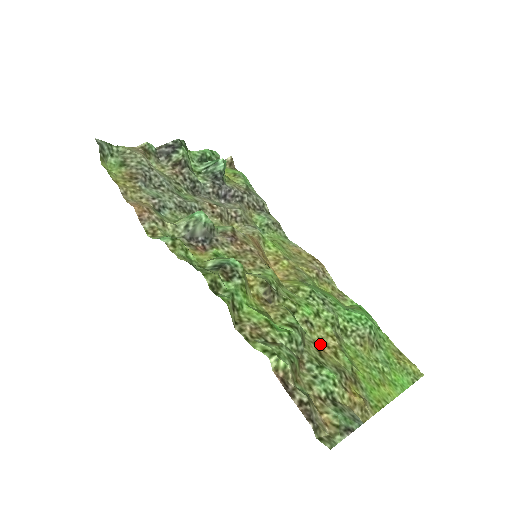
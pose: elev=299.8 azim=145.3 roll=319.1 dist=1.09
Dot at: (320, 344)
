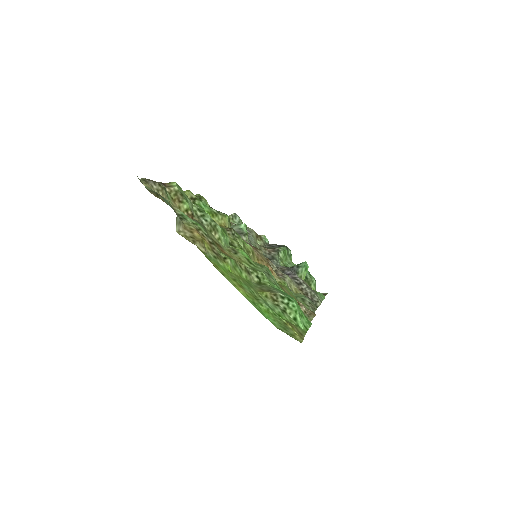
Dot at: (225, 252)
